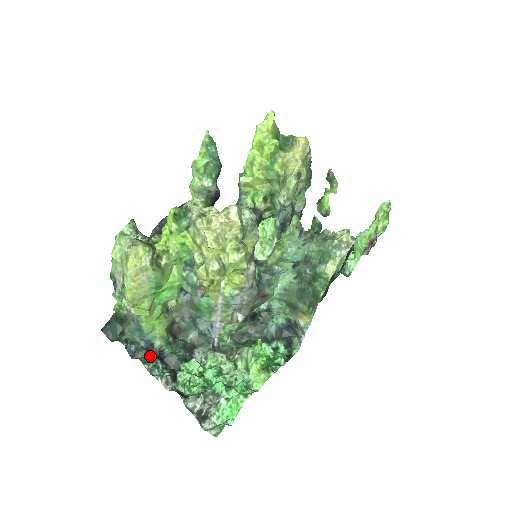
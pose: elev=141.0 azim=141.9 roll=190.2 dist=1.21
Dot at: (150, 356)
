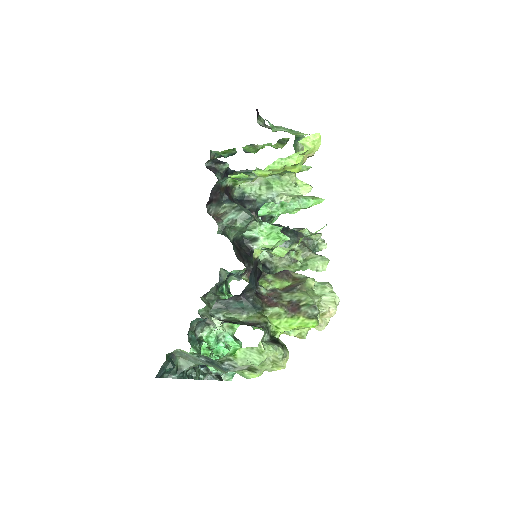
Dot at: (194, 368)
